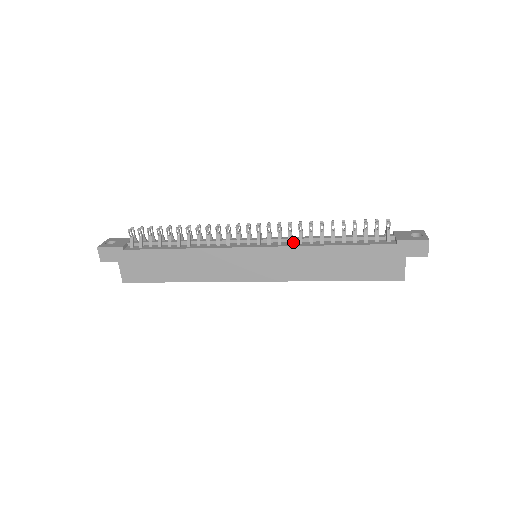
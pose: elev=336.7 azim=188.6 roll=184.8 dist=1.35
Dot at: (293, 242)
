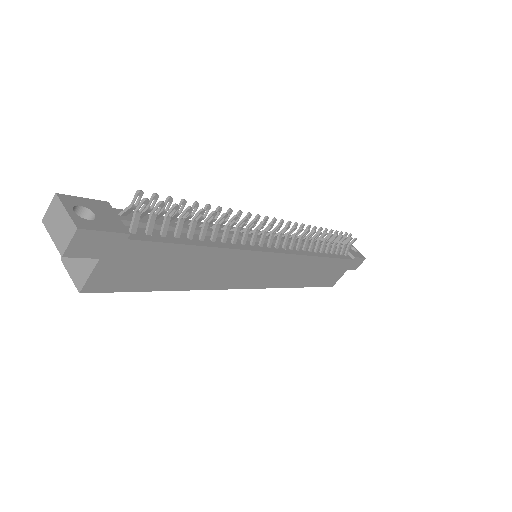
Dot at: (296, 247)
